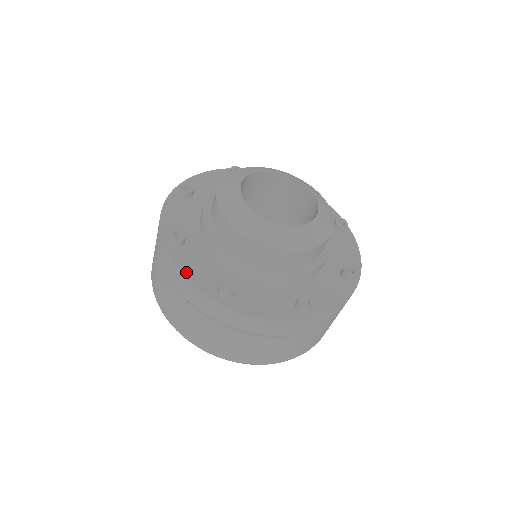
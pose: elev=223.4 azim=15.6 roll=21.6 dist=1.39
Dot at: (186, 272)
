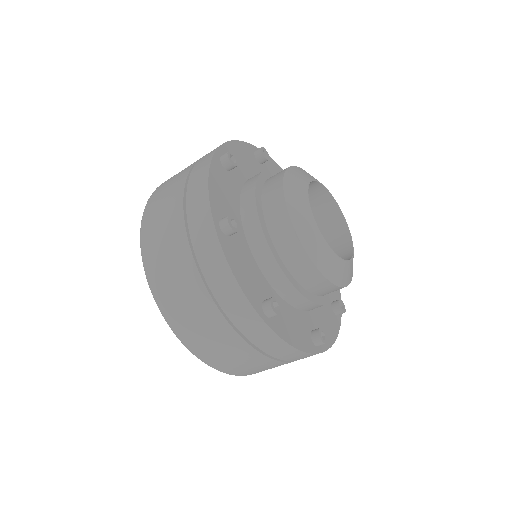
Dot at: (237, 273)
